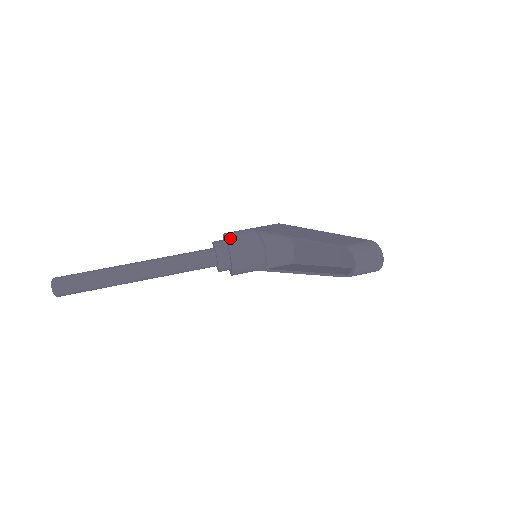
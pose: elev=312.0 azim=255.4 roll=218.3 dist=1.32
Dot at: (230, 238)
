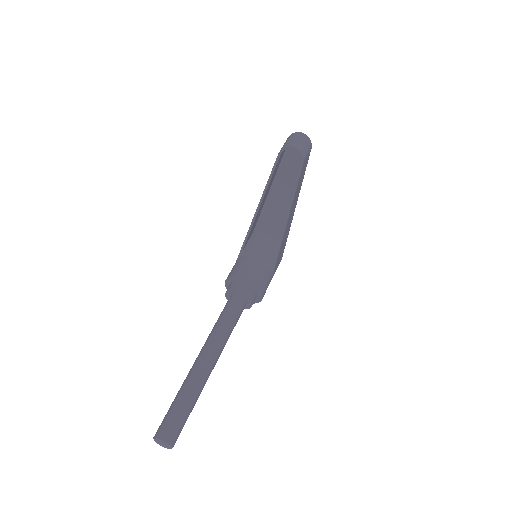
Dot at: (230, 275)
